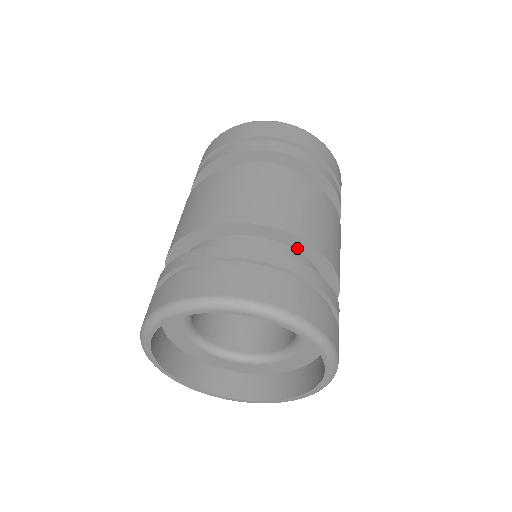
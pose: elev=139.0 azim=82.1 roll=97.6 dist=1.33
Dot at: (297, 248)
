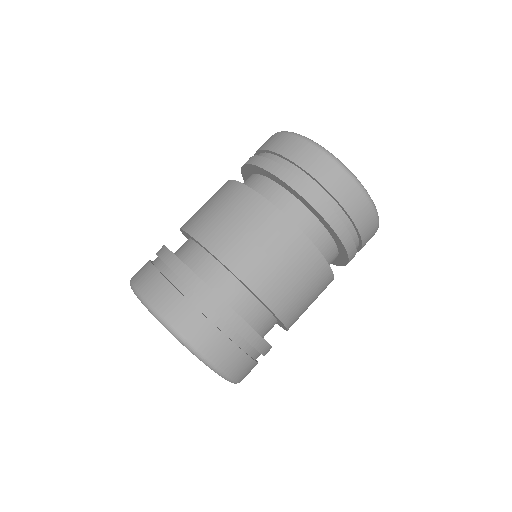
Dot at: (220, 262)
